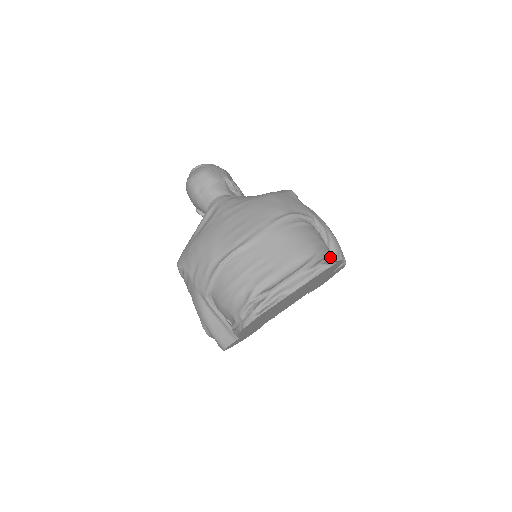
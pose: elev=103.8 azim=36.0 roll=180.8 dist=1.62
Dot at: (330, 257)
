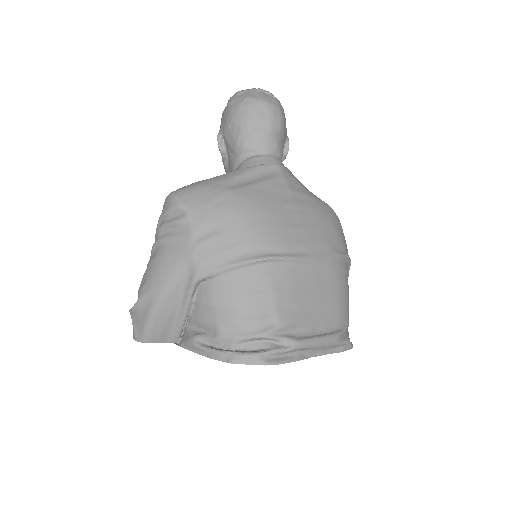
Dot at: occluded
